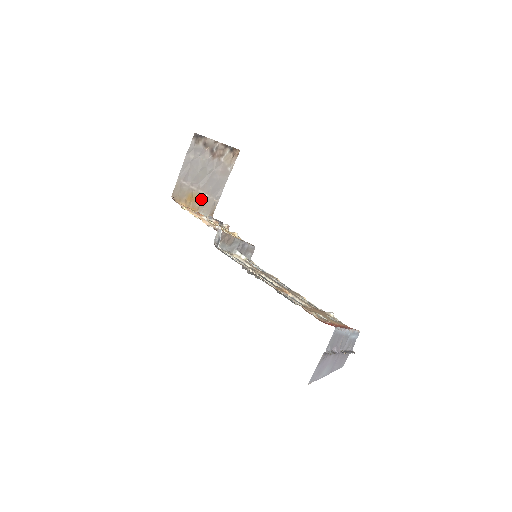
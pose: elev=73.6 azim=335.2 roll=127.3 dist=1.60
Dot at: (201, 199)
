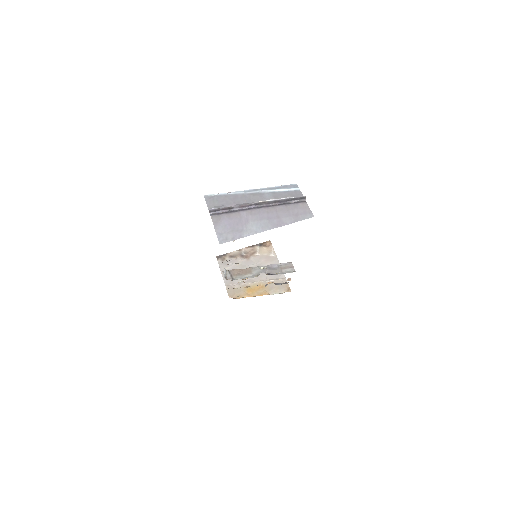
Dot at: (264, 286)
